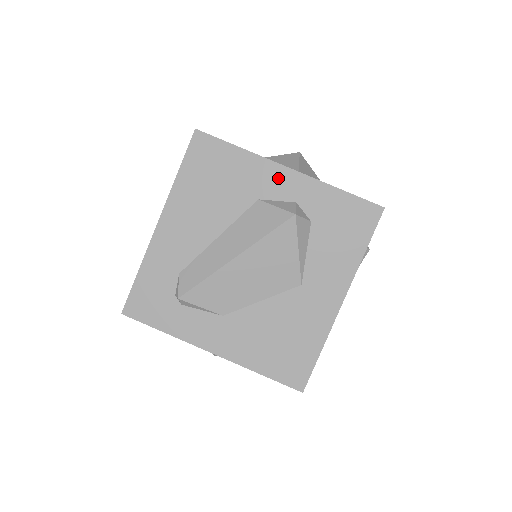
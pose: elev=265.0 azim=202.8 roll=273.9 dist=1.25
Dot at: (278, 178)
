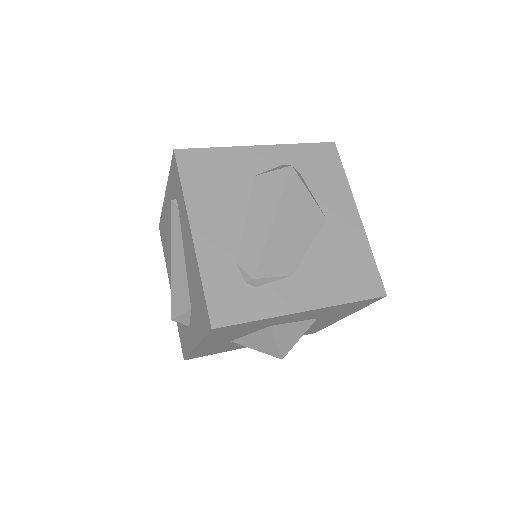
Dot at: (257, 155)
